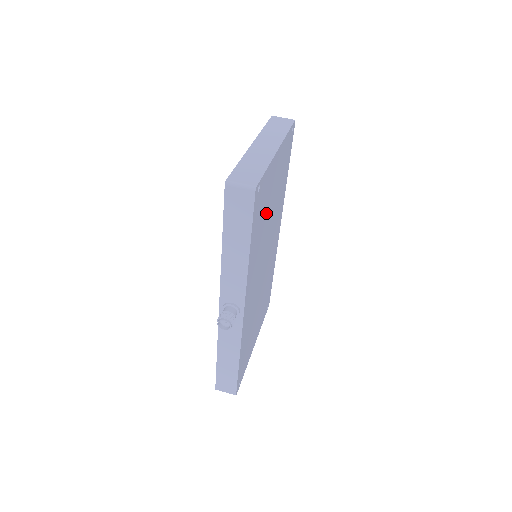
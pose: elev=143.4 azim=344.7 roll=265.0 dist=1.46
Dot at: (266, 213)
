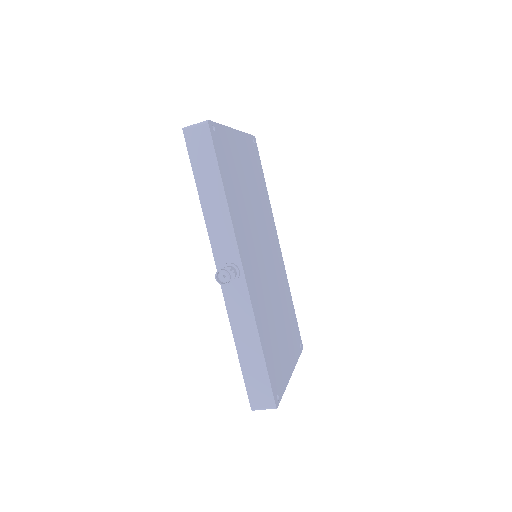
Dot at: (241, 183)
